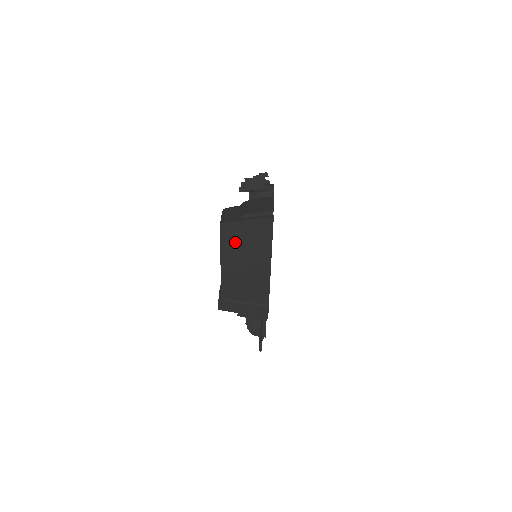
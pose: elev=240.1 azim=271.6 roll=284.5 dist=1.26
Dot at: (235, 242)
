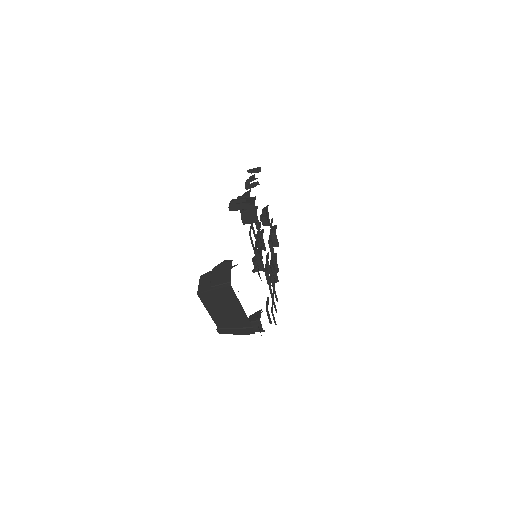
Dot at: (212, 301)
